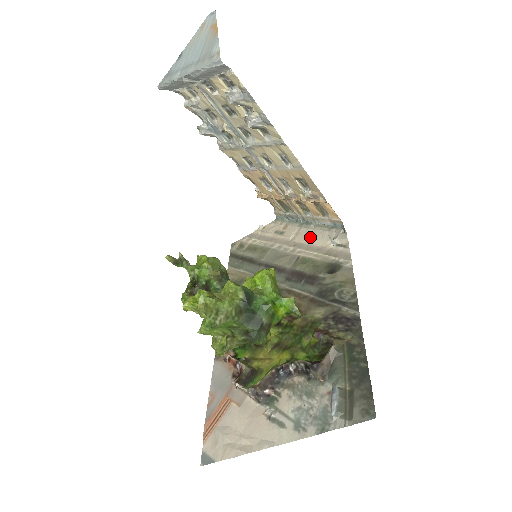
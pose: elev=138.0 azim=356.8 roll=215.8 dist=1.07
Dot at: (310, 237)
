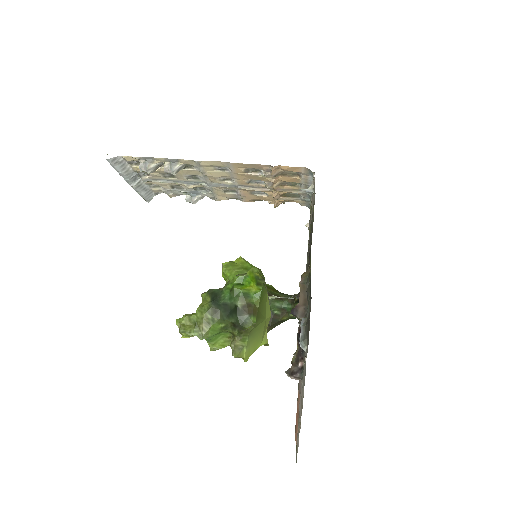
Dot at: occluded
